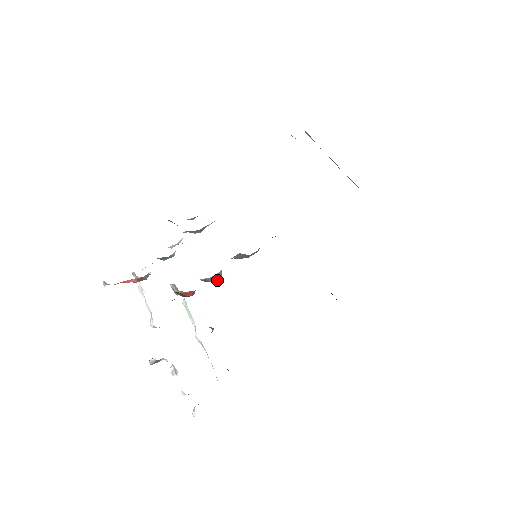
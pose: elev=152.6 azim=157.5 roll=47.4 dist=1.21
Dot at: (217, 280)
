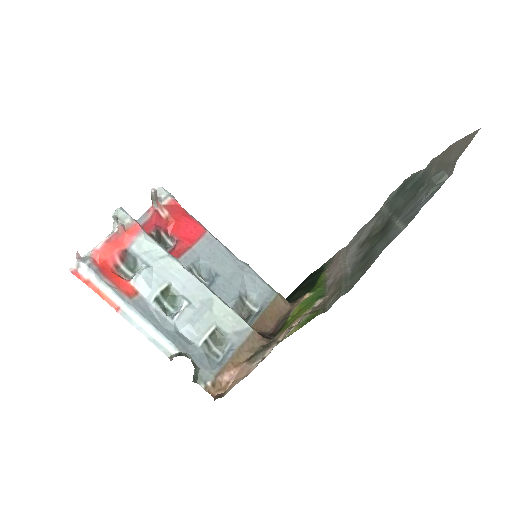
Dot at: (203, 272)
